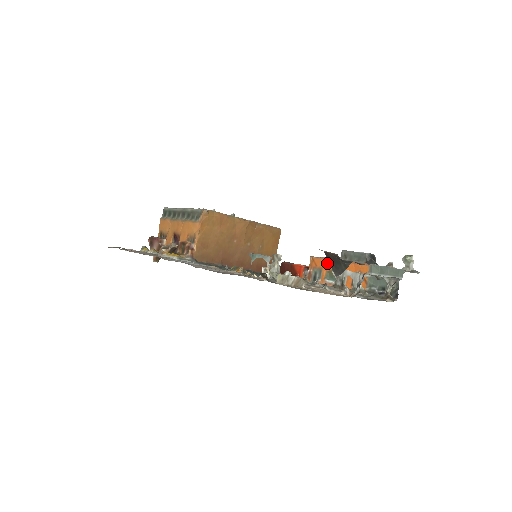
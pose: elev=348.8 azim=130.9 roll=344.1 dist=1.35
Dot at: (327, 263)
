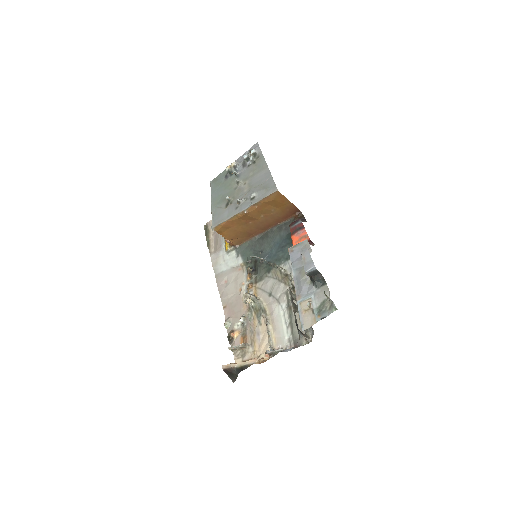
Dot at: occluded
